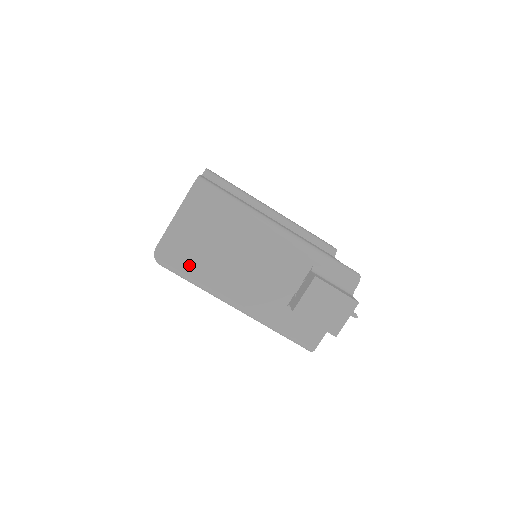
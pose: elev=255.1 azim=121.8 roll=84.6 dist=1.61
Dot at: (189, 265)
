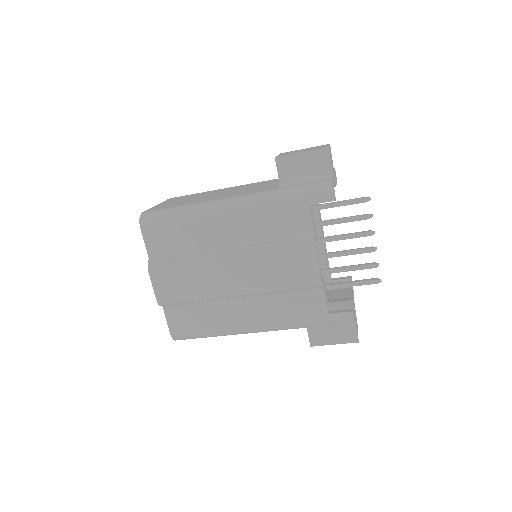
Dot at: occluded
